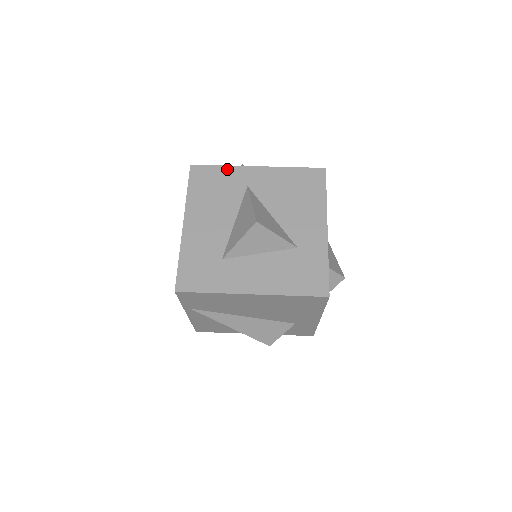
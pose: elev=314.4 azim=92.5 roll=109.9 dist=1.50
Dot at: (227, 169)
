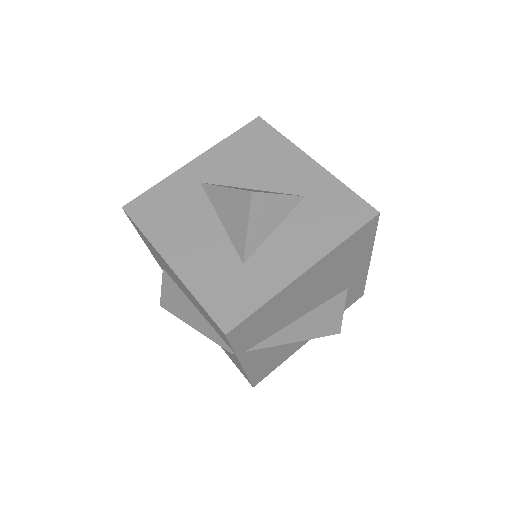
Dot at: (165, 184)
